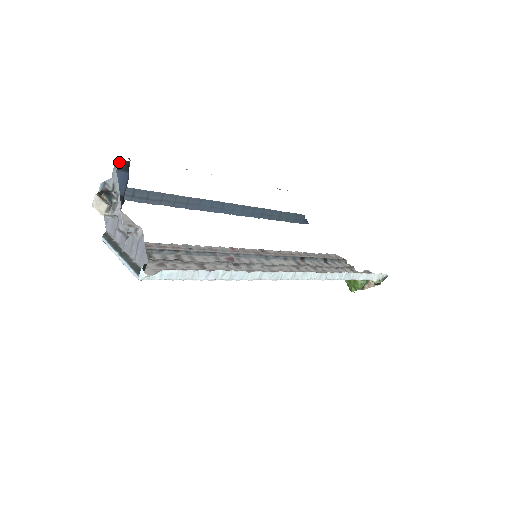
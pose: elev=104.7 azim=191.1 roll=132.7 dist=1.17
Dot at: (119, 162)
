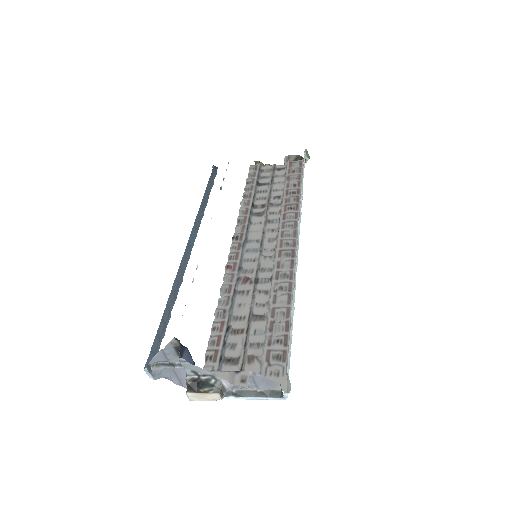
Dot at: (179, 354)
